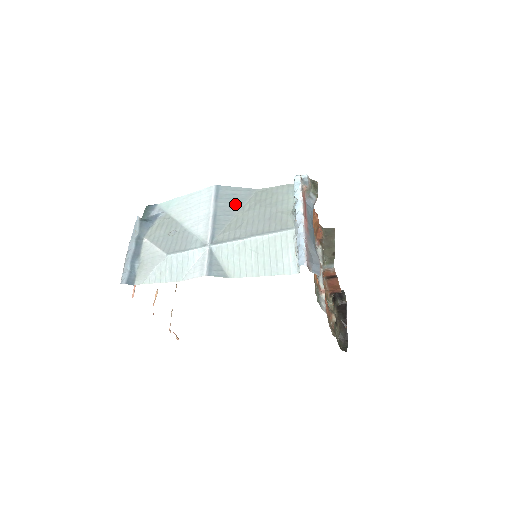
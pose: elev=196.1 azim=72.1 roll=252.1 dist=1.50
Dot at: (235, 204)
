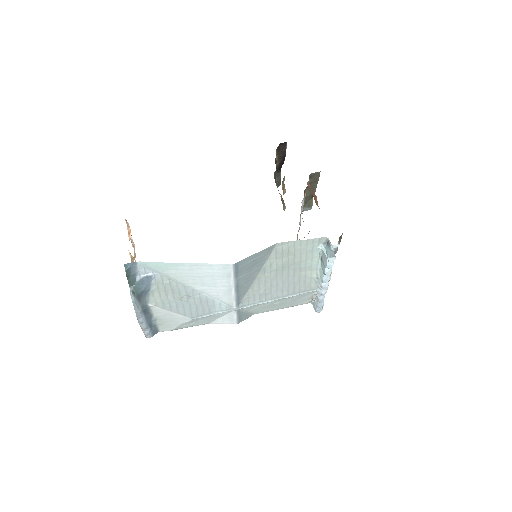
Dot at: (255, 269)
